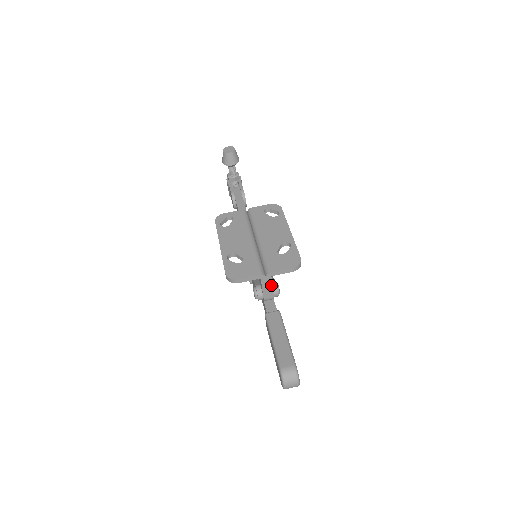
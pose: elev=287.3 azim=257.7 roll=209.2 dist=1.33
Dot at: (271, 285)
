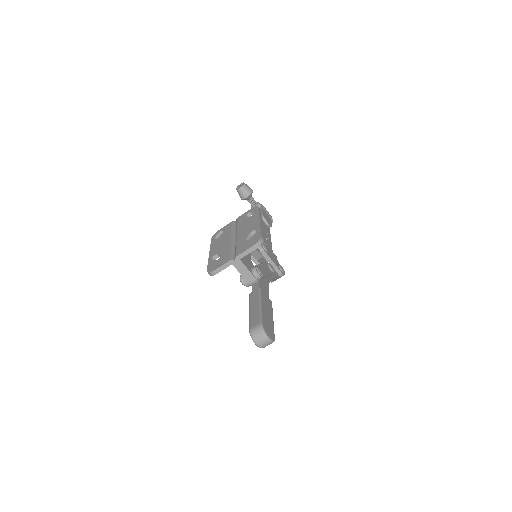
Dot at: (246, 268)
